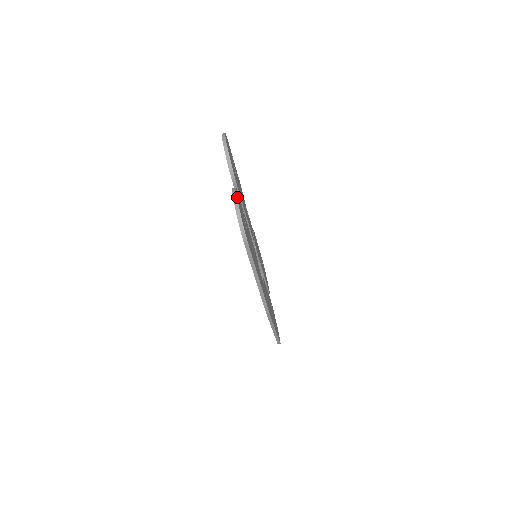
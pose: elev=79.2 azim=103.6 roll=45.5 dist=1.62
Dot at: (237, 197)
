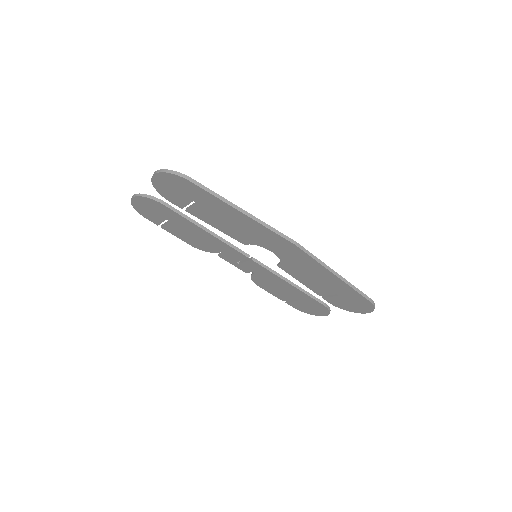
Dot at: occluded
